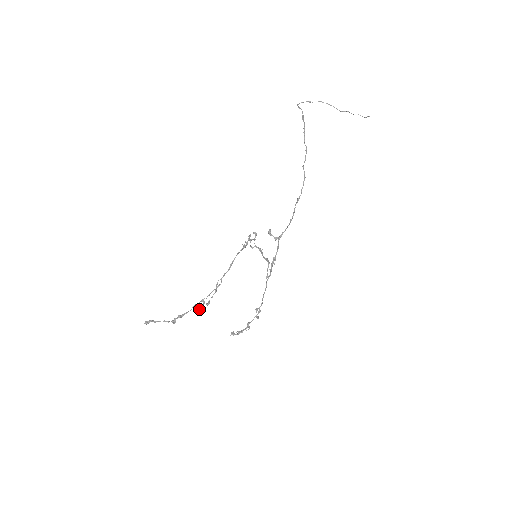
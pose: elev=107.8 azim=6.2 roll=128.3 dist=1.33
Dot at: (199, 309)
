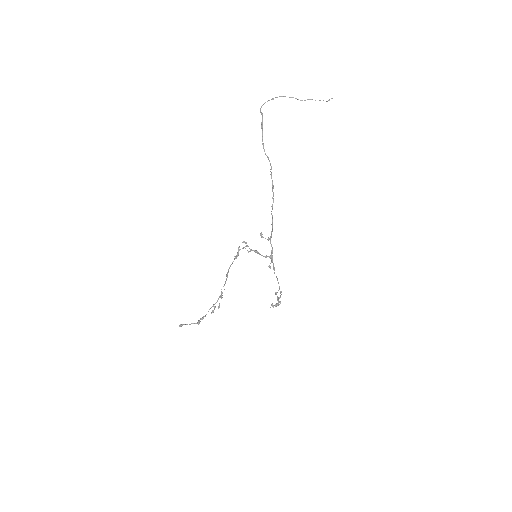
Dot at: occluded
